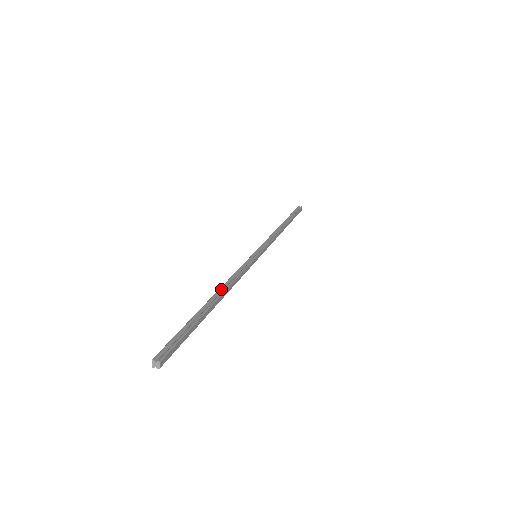
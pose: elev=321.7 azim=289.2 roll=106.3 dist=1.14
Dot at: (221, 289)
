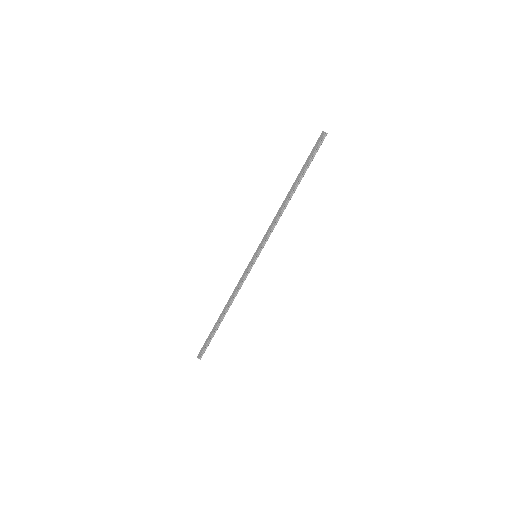
Dot at: (284, 202)
